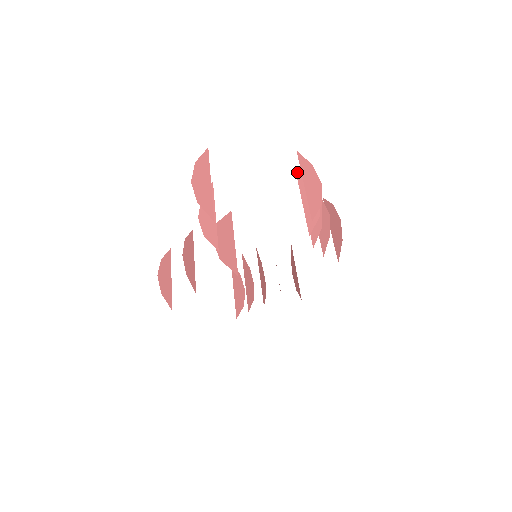
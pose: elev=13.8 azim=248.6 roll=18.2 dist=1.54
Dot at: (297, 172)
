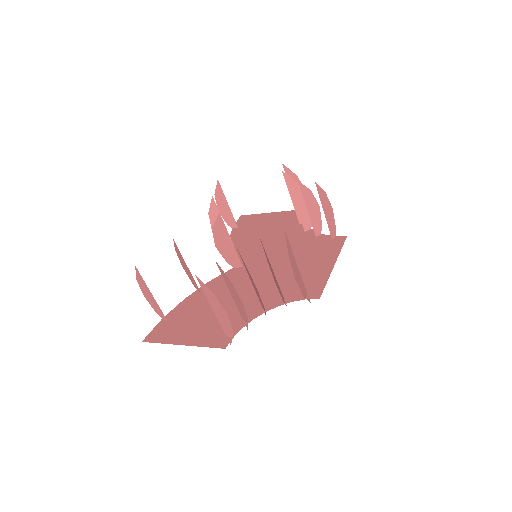
Dot at: (218, 267)
